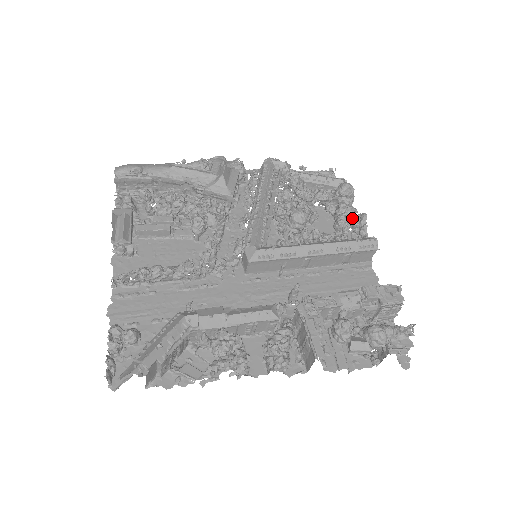
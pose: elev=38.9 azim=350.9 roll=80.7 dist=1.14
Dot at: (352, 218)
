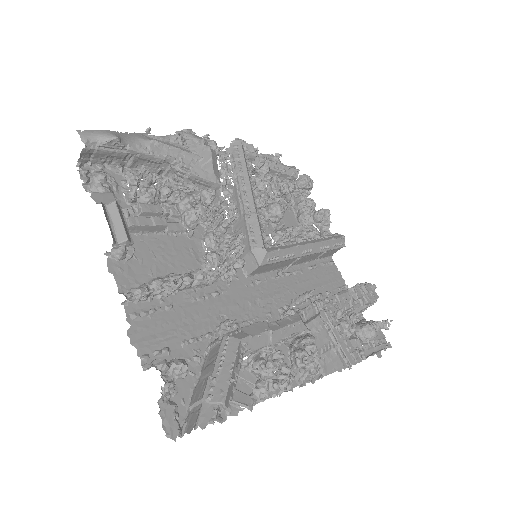
Dot at: (313, 212)
